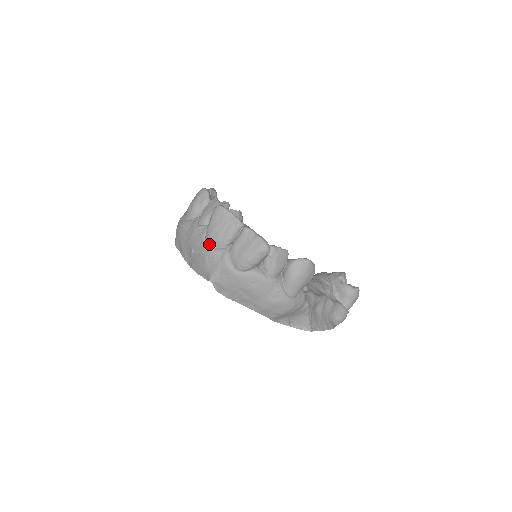
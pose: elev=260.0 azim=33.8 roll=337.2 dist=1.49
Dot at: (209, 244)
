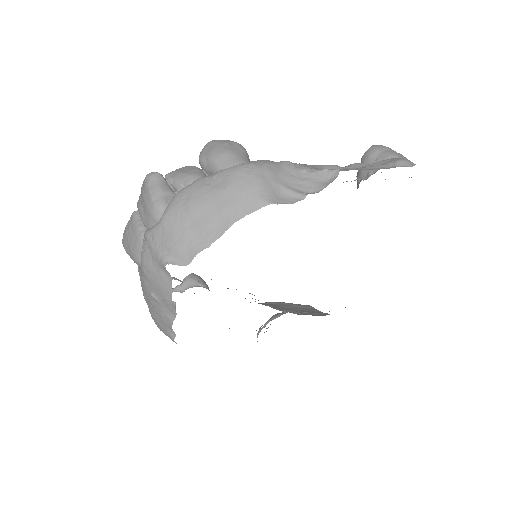
Dot at: (140, 260)
